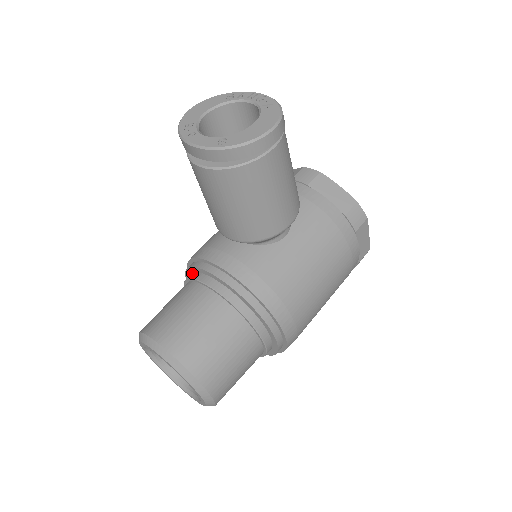
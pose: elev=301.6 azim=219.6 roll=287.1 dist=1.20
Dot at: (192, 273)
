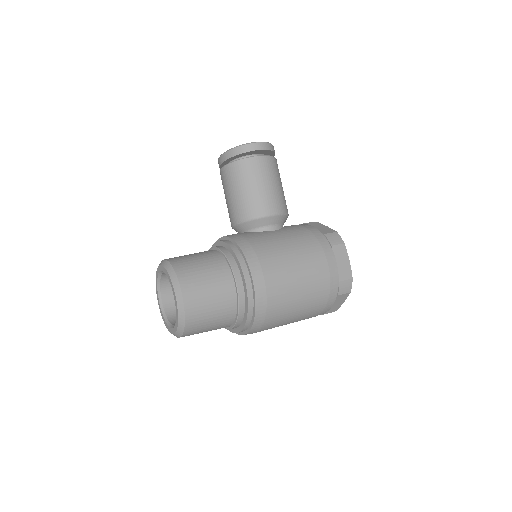
Dot at: occluded
